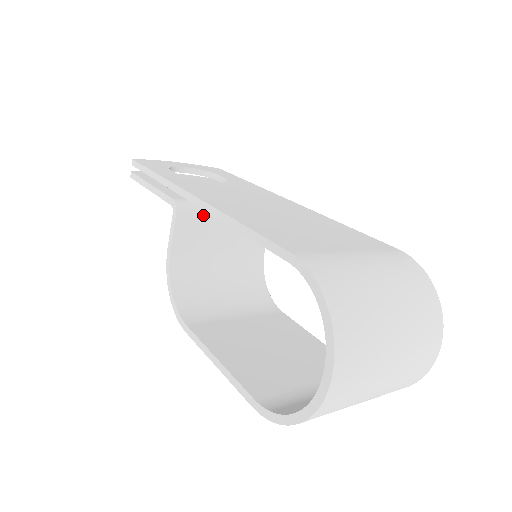
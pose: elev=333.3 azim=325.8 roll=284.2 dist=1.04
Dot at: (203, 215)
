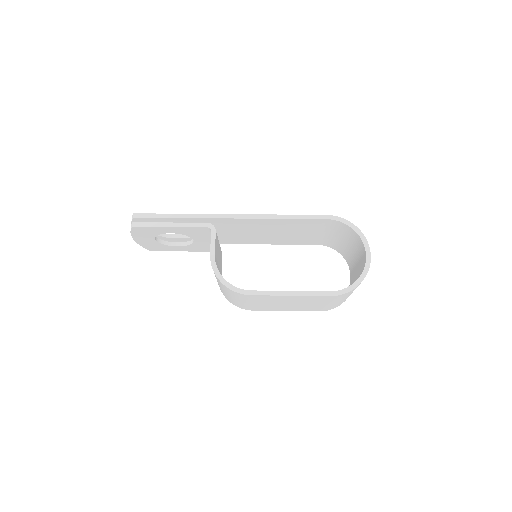
Dot at: (217, 237)
